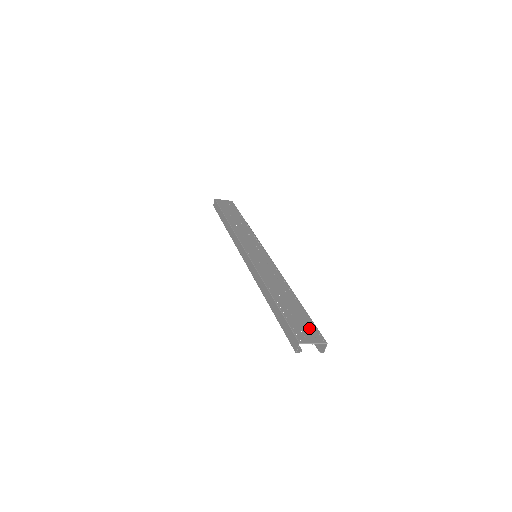
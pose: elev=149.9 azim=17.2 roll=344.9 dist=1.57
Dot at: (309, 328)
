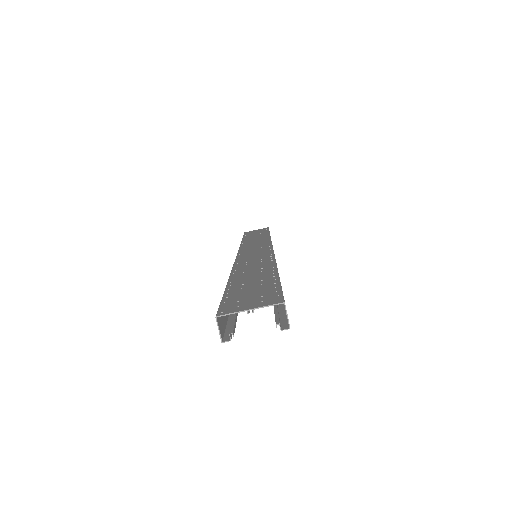
Dot at: (261, 293)
